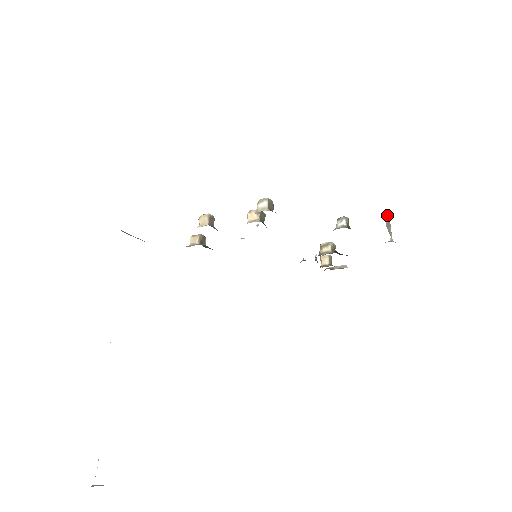
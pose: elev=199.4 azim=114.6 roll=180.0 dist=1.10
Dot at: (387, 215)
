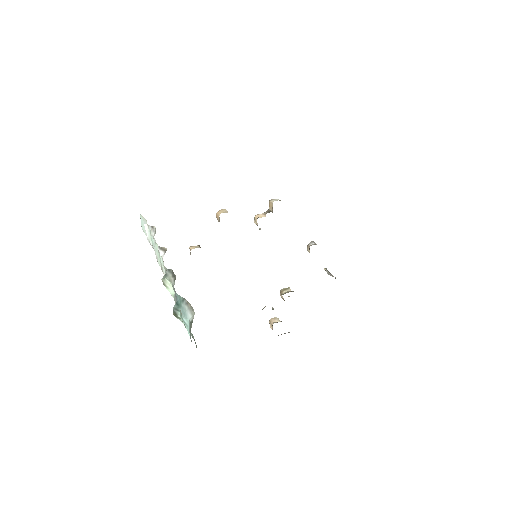
Dot at: (326, 269)
